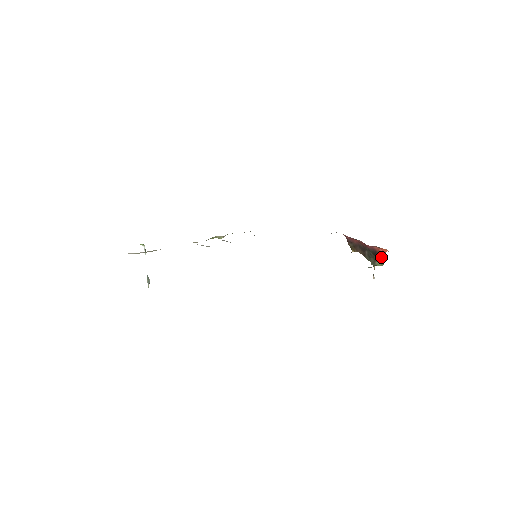
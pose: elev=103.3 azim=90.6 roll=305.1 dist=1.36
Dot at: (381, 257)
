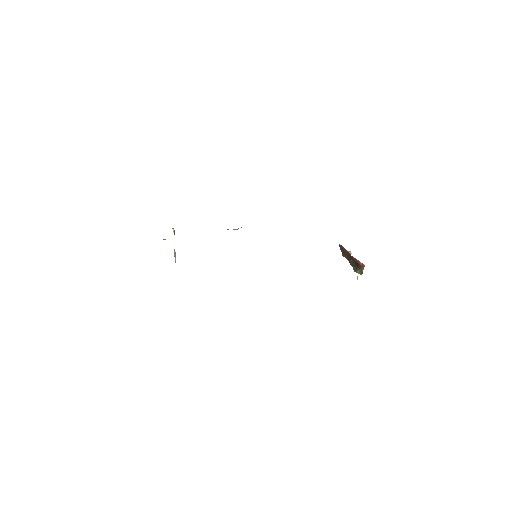
Dot at: (361, 268)
